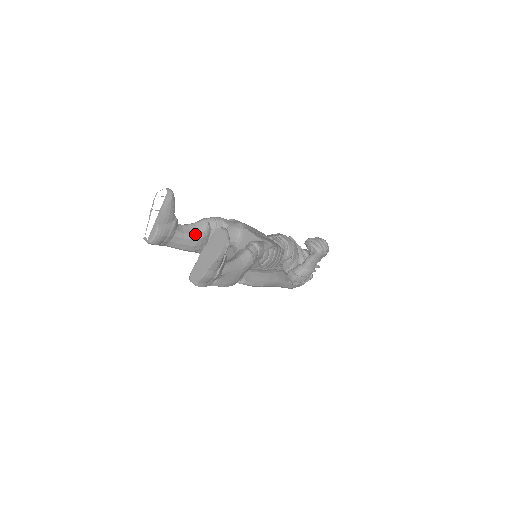
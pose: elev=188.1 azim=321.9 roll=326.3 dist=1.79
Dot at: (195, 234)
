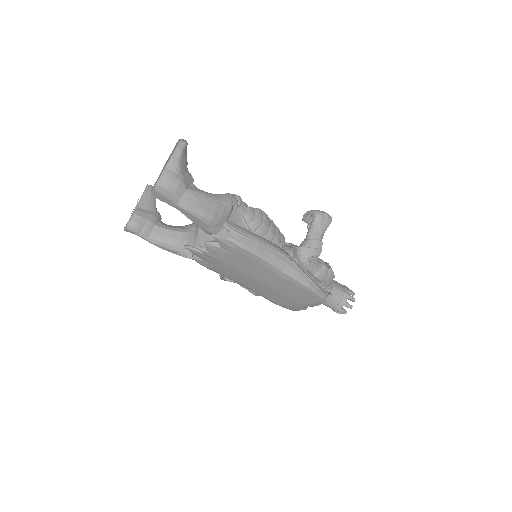
Dot at: (180, 229)
